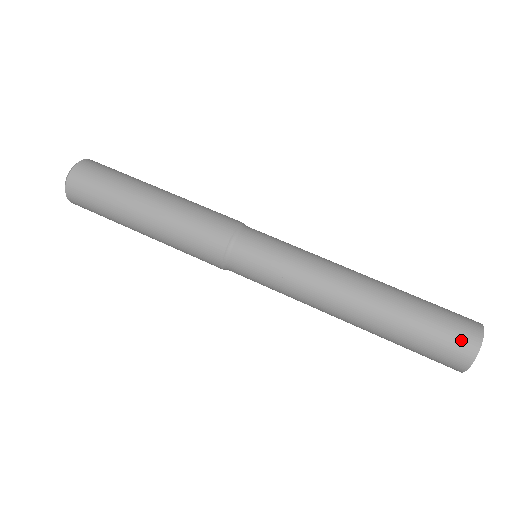
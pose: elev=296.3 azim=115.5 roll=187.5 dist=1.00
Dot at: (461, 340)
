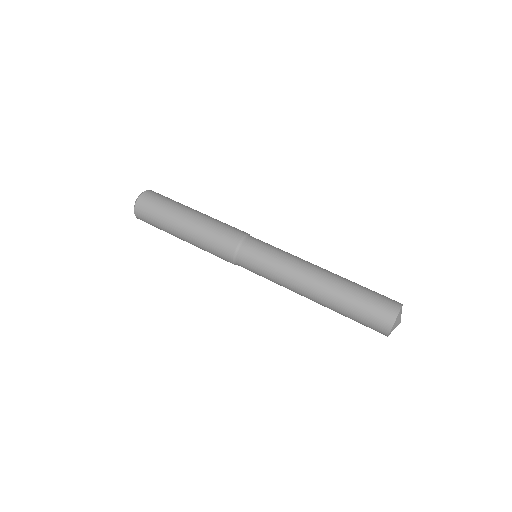
Dot at: (390, 299)
